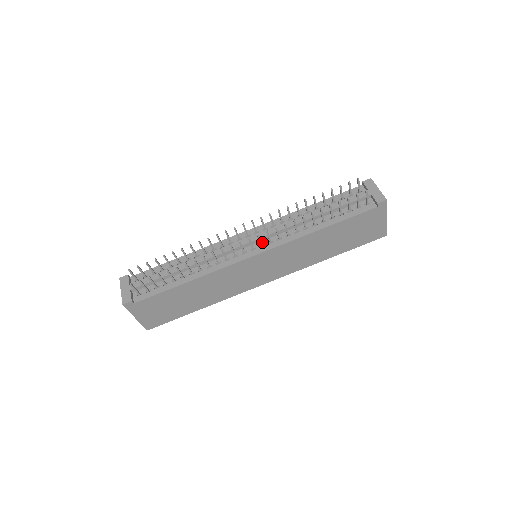
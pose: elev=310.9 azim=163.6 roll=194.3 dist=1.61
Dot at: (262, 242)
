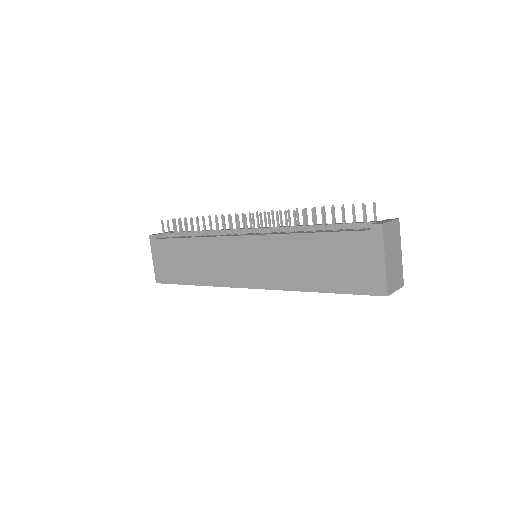
Dot at: (259, 233)
